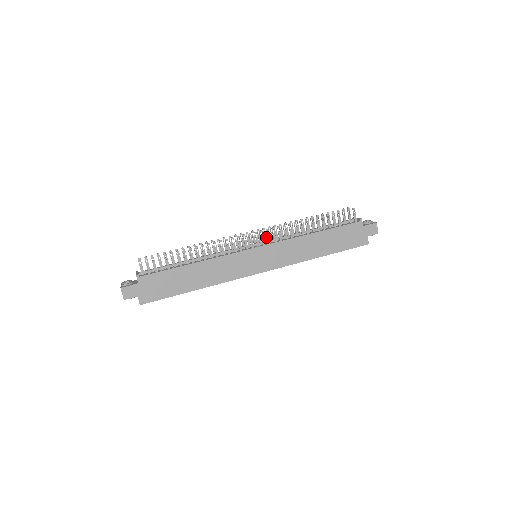
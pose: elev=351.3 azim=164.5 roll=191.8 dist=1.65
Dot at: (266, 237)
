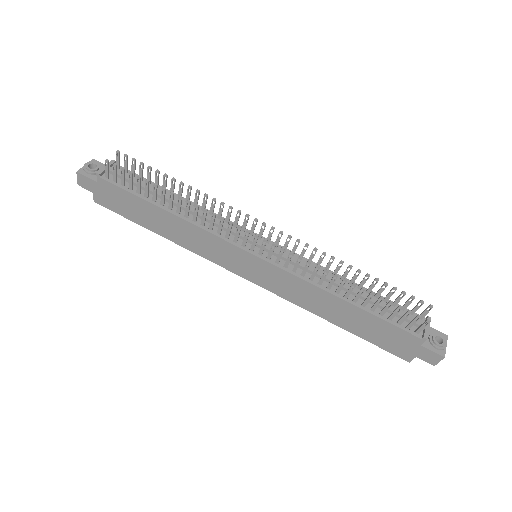
Dot at: (287, 246)
